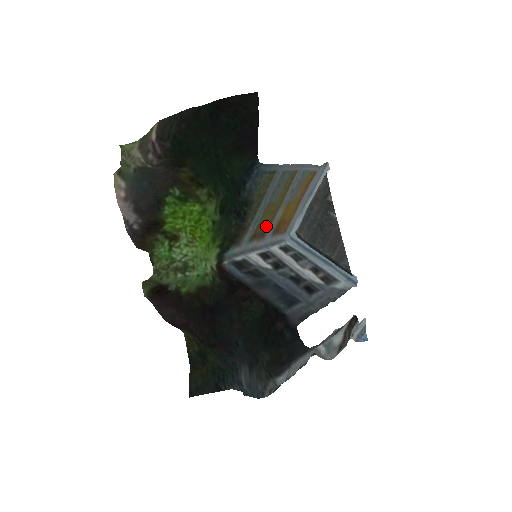
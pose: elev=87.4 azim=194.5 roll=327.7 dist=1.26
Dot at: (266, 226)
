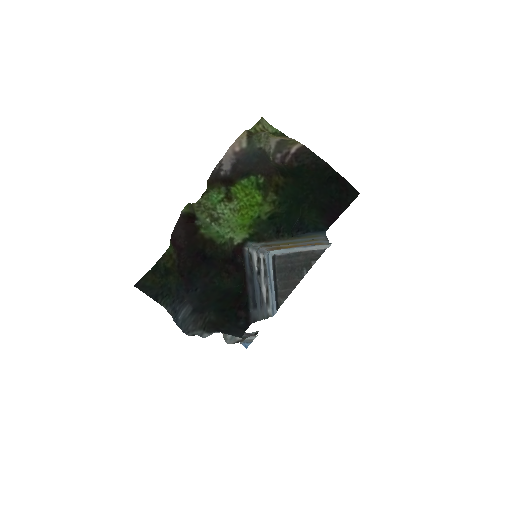
Dot at: (276, 245)
